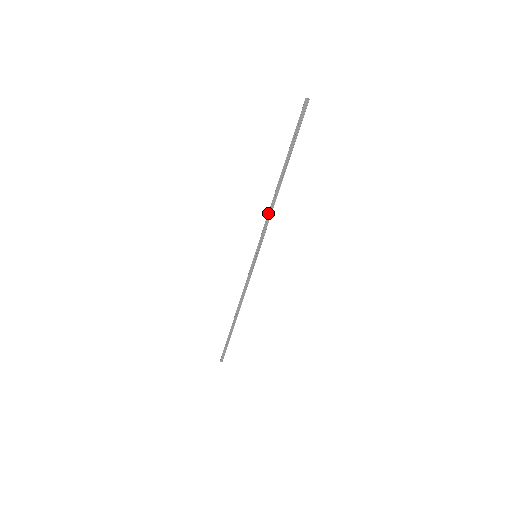
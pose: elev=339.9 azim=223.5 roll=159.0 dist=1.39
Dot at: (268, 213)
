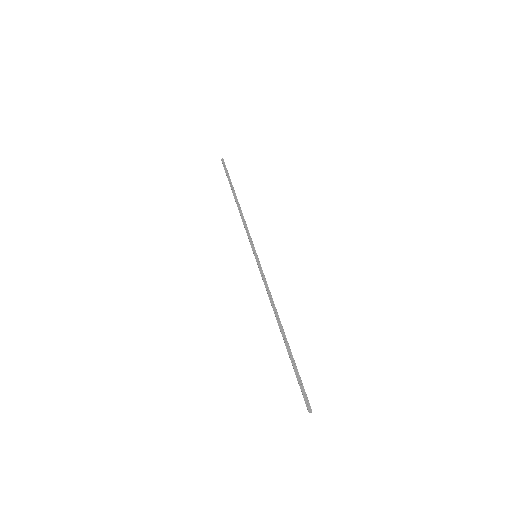
Dot at: (242, 220)
